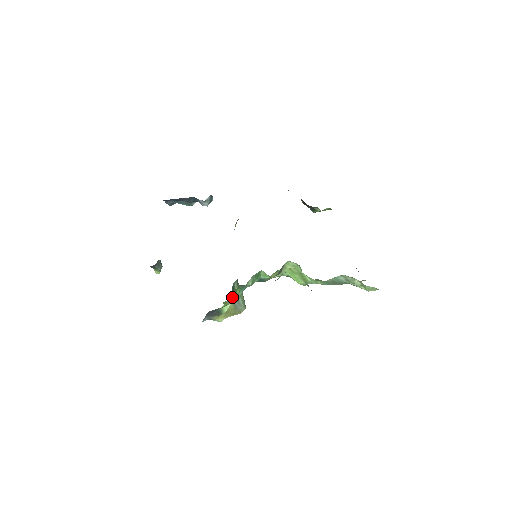
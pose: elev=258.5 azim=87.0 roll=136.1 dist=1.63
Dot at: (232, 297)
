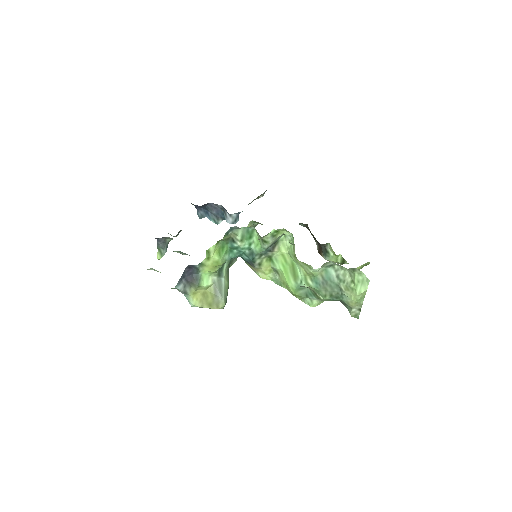
Dot at: (217, 249)
